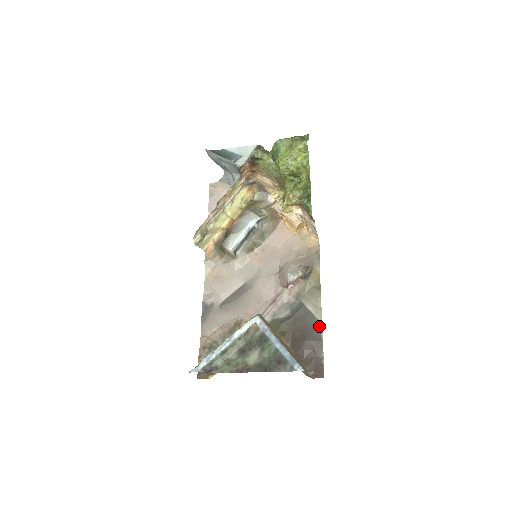
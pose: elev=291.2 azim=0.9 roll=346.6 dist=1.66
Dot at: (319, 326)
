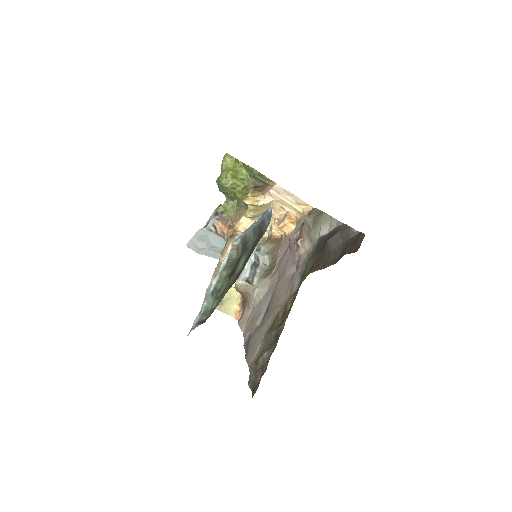
Dot at: (339, 226)
